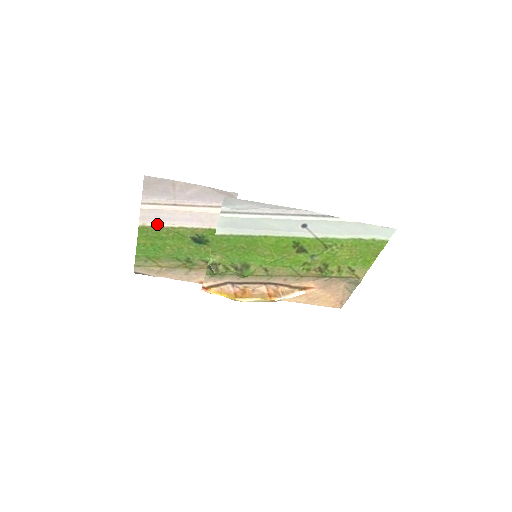
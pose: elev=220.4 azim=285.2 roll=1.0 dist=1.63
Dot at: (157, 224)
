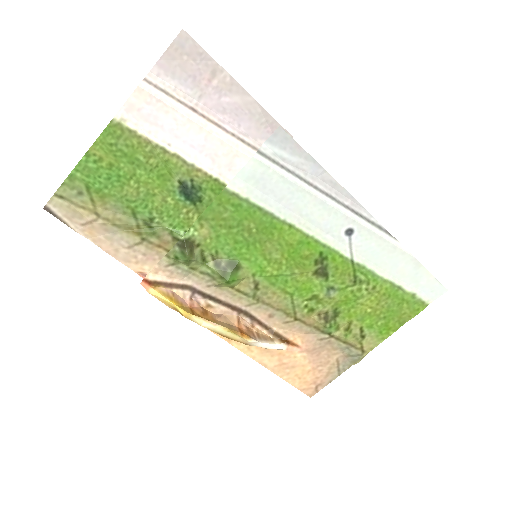
Dot at: (144, 131)
